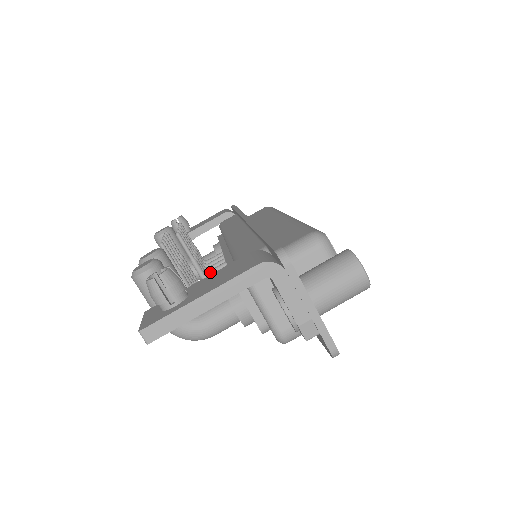
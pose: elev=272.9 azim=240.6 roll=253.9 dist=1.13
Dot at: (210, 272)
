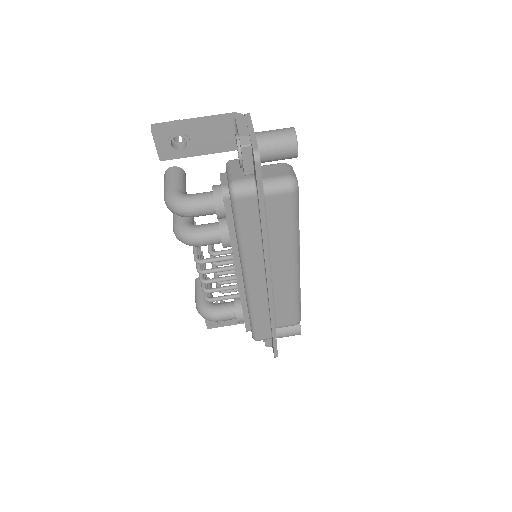
Dot at: occluded
